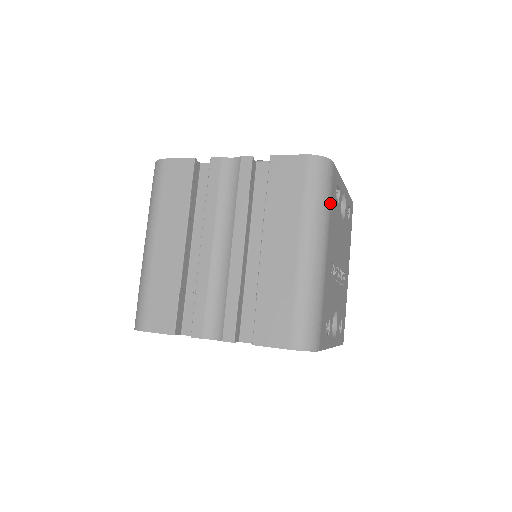
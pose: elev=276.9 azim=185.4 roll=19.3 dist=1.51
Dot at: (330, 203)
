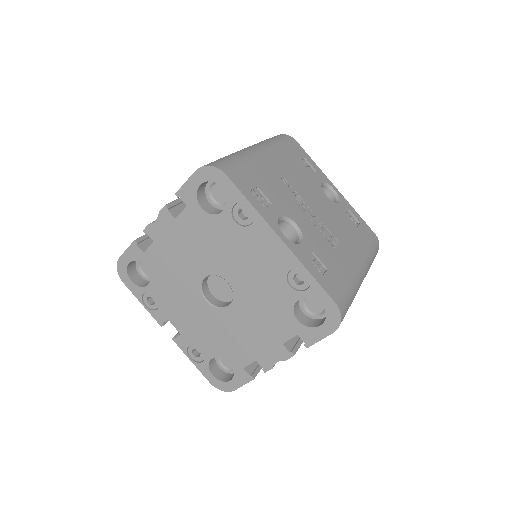
Dot at: (282, 145)
